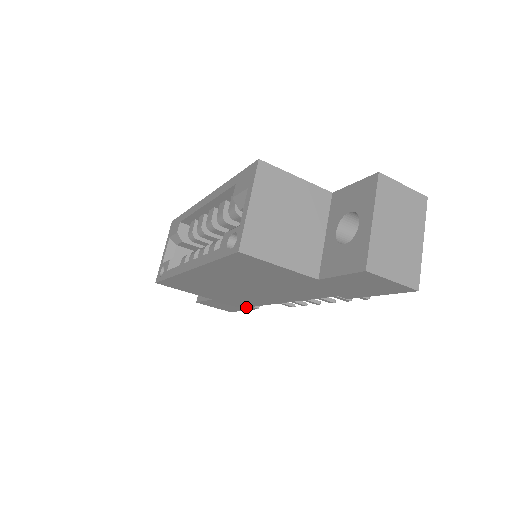
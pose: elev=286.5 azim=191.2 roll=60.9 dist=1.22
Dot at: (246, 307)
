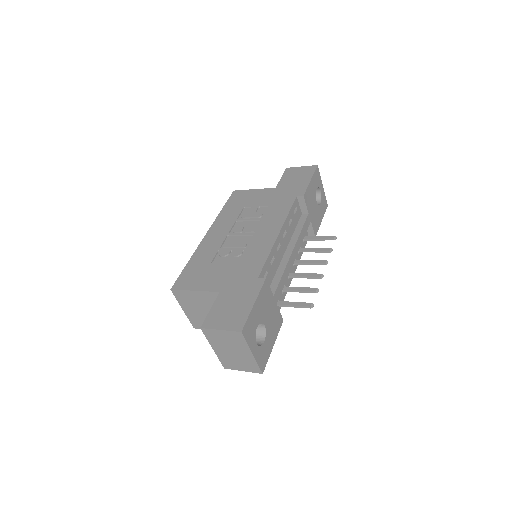
Dot at: occluded
